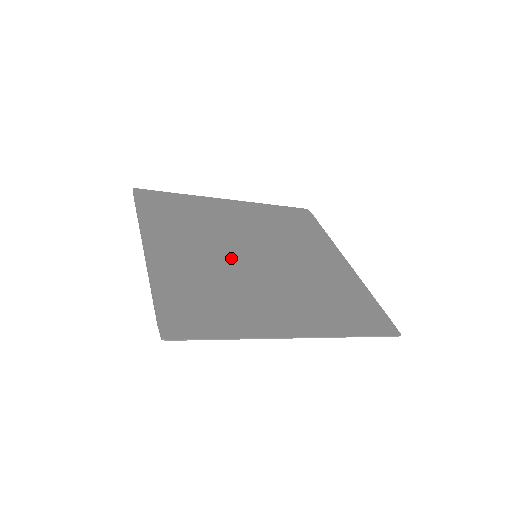
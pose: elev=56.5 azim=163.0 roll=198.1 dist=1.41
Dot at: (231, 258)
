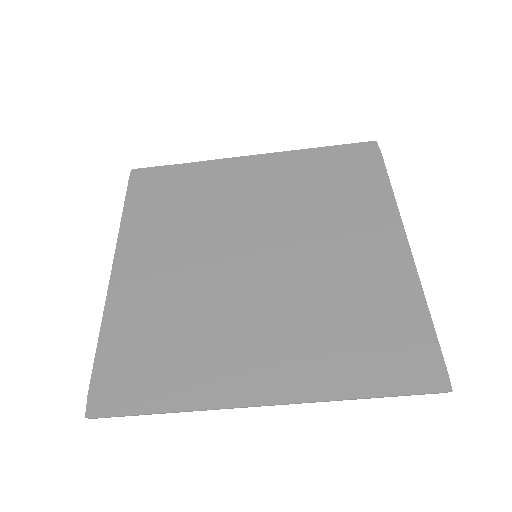
Dot at: (217, 267)
